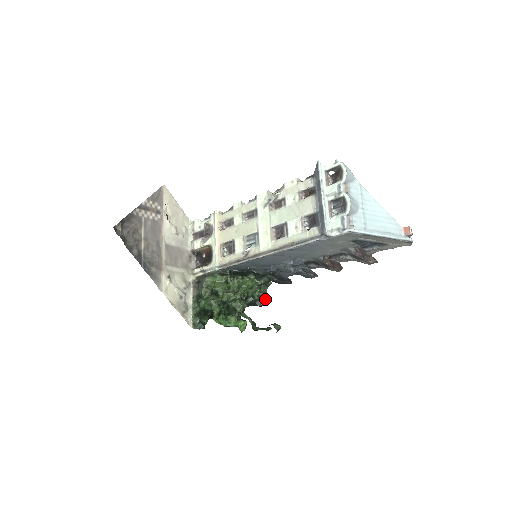
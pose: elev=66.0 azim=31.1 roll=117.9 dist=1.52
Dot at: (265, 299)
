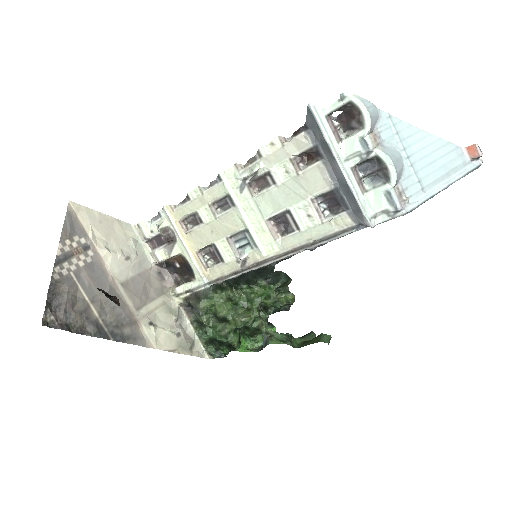
Dot at: (291, 302)
